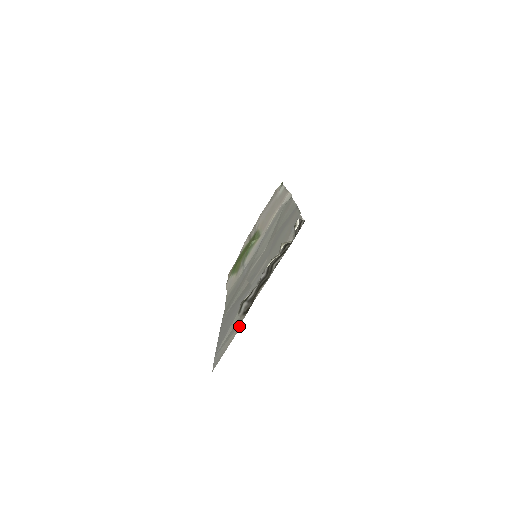
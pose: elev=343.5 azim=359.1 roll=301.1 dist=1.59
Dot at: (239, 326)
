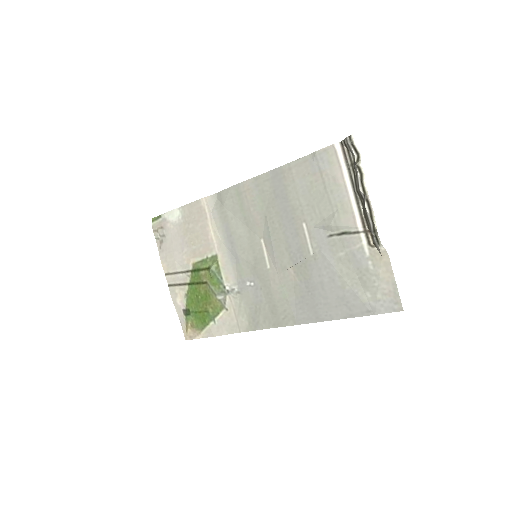
Dot at: (382, 258)
